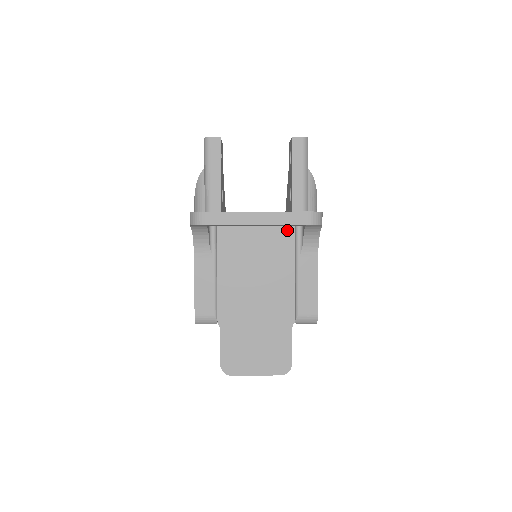
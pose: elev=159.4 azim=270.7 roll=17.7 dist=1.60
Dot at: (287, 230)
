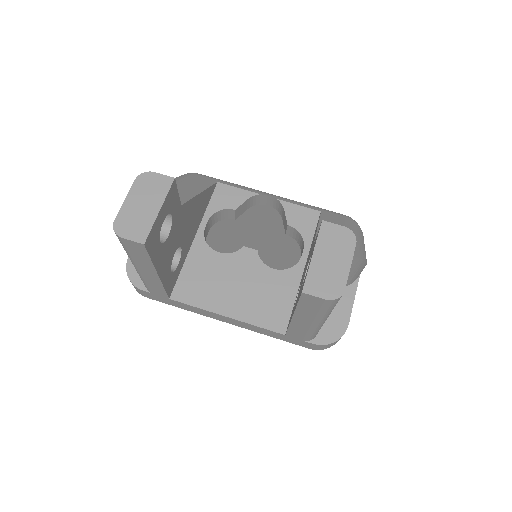
Dot at: occluded
